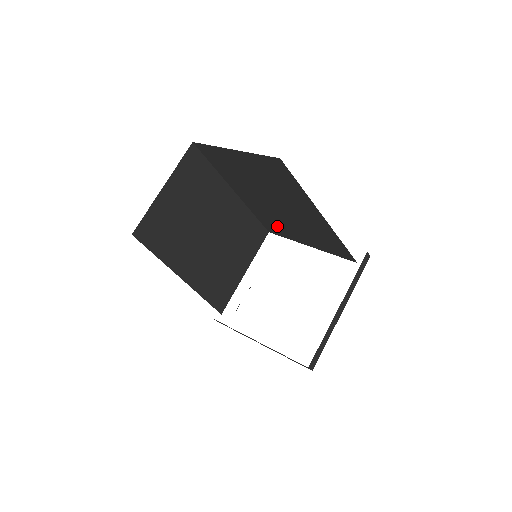
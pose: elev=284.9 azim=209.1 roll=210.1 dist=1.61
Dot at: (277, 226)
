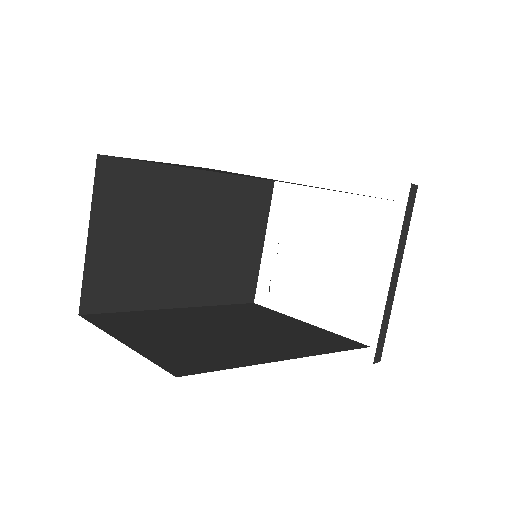
Dot at: occluded
